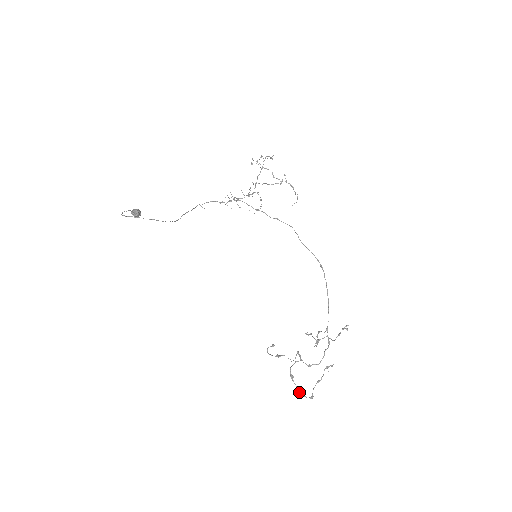
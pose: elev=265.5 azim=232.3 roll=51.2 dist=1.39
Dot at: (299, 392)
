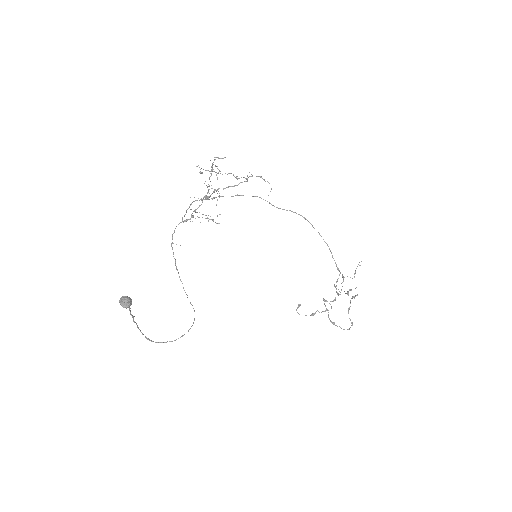
Dot at: (343, 329)
